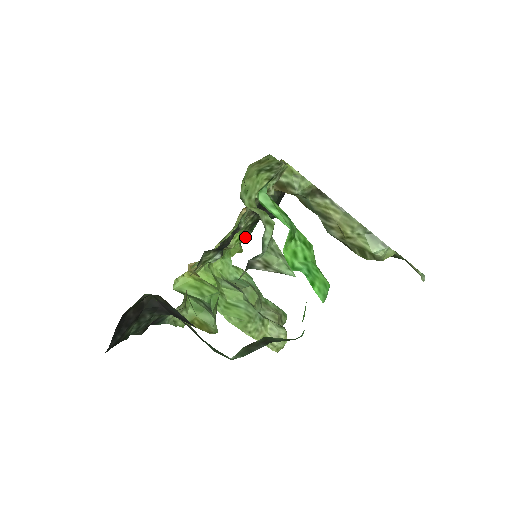
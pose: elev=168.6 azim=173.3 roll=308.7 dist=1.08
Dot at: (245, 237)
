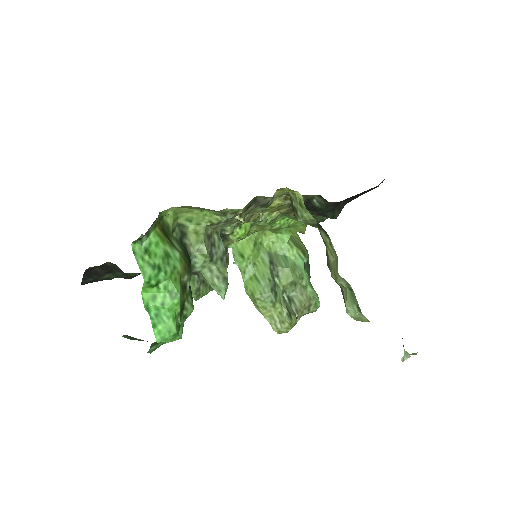
Dot at: (319, 220)
